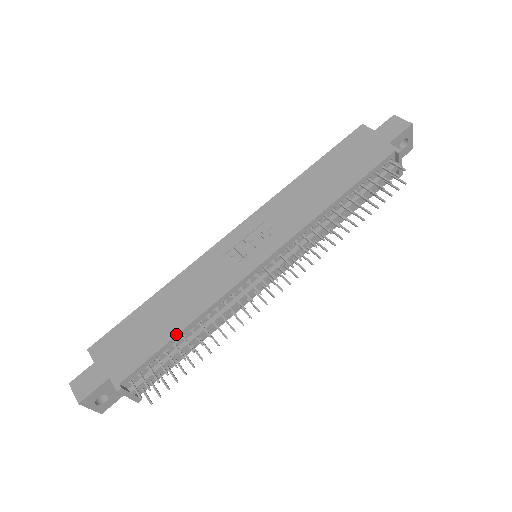
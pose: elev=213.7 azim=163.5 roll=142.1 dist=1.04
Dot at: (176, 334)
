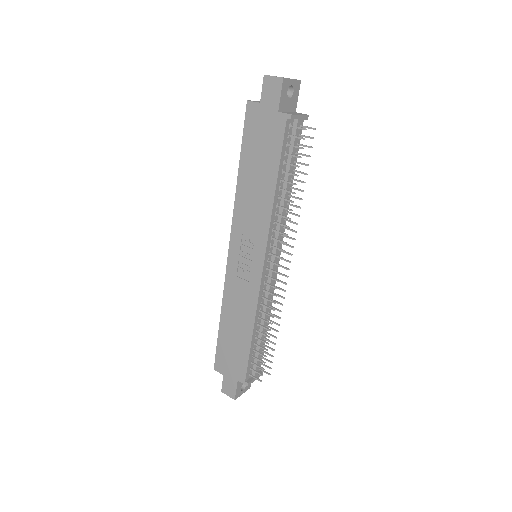
Dot at: (251, 341)
